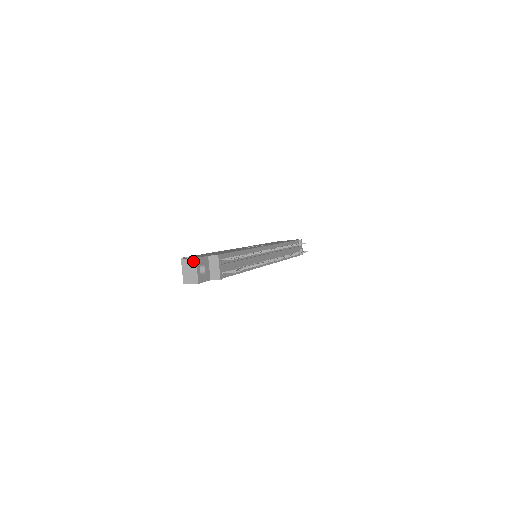
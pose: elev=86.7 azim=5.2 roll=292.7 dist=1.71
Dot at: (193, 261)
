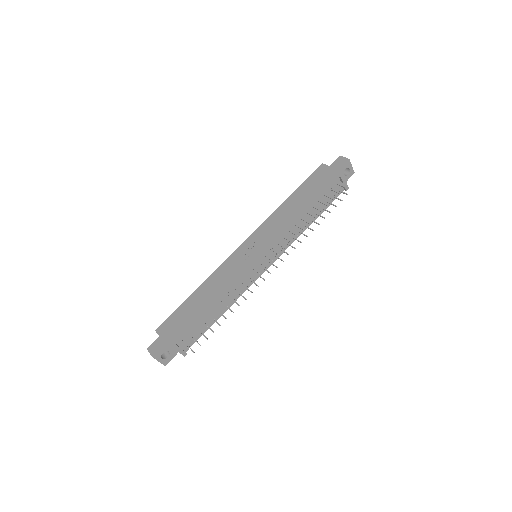
Dot at: (153, 357)
